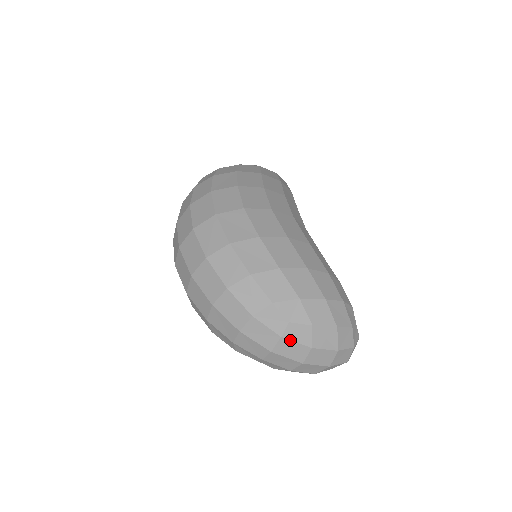
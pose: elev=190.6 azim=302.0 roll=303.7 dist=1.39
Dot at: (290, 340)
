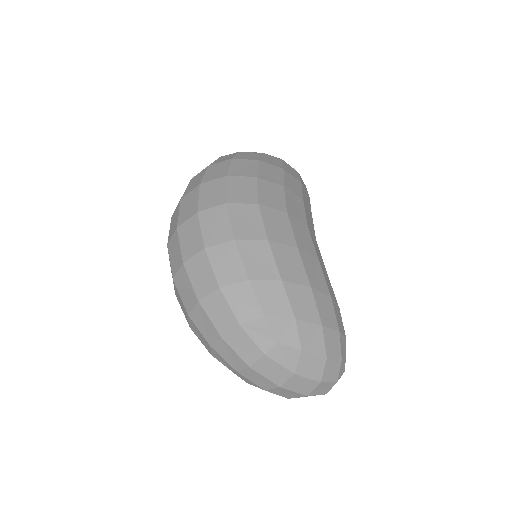
Dot at: (274, 360)
